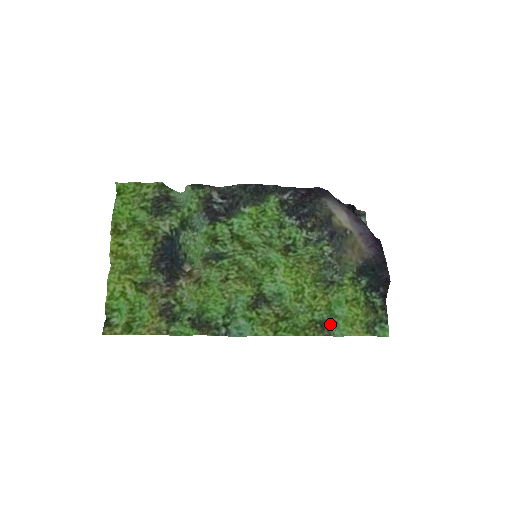
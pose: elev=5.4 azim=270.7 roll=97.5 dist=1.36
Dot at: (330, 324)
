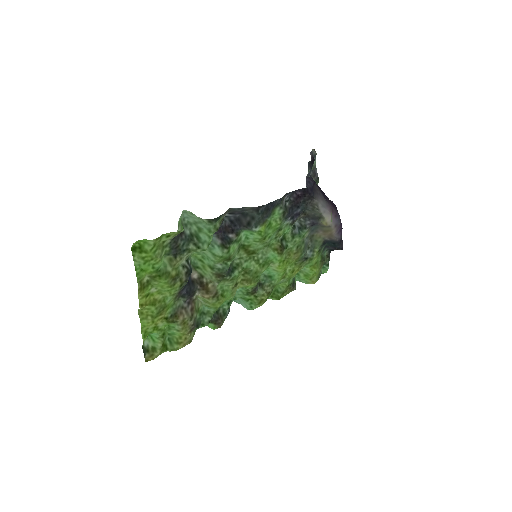
Dot at: (294, 277)
